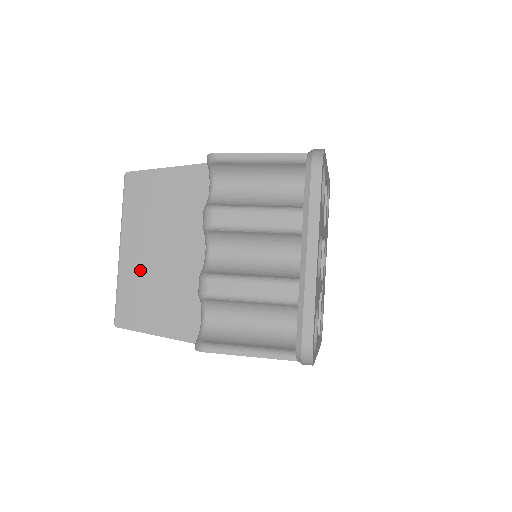
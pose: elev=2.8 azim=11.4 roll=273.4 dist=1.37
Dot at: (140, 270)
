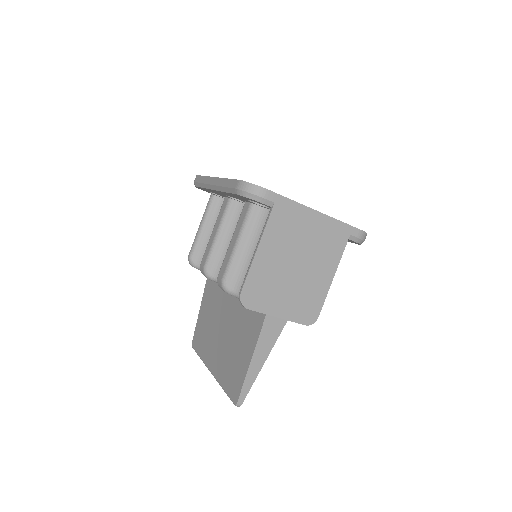
Dot at: (222, 358)
